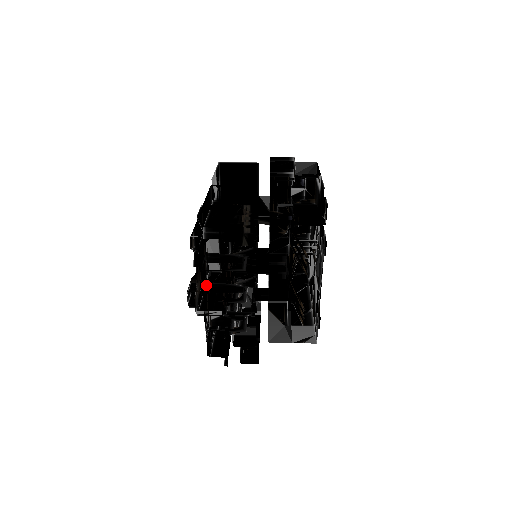
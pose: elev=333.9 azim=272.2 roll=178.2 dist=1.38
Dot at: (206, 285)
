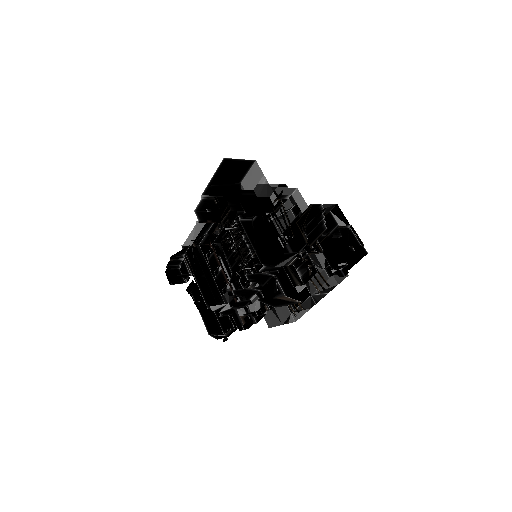
Dot at: occluded
